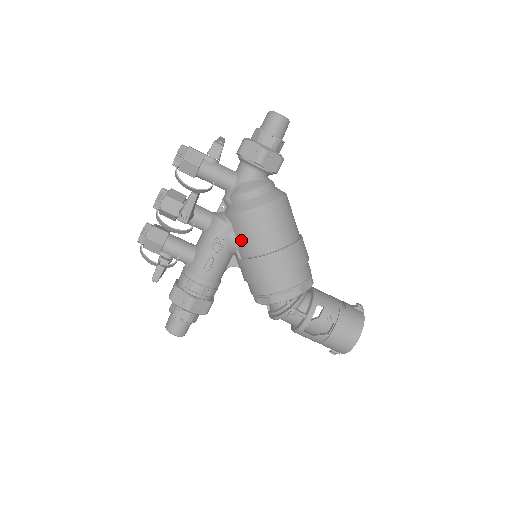
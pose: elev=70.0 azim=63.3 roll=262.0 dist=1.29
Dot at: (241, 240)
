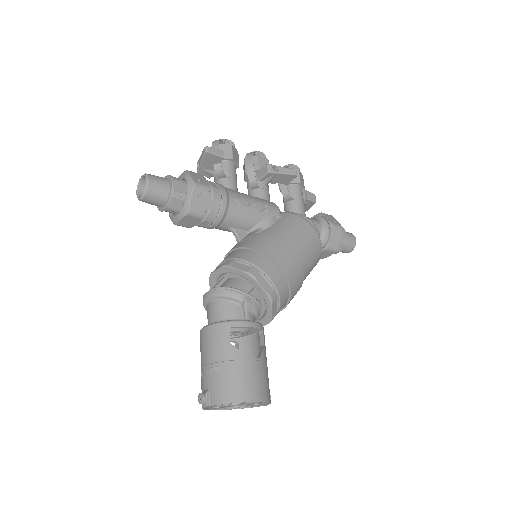
Dot at: (279, 226)
